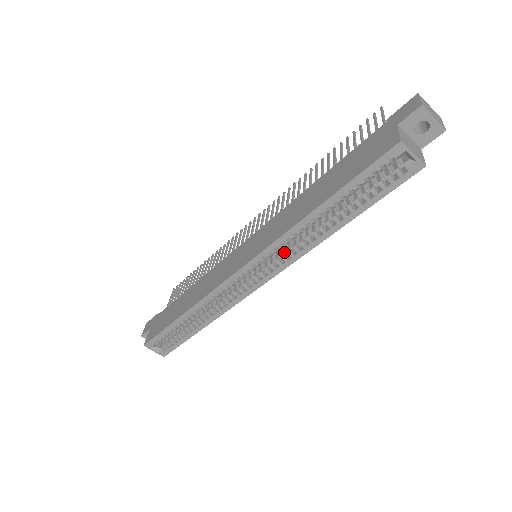
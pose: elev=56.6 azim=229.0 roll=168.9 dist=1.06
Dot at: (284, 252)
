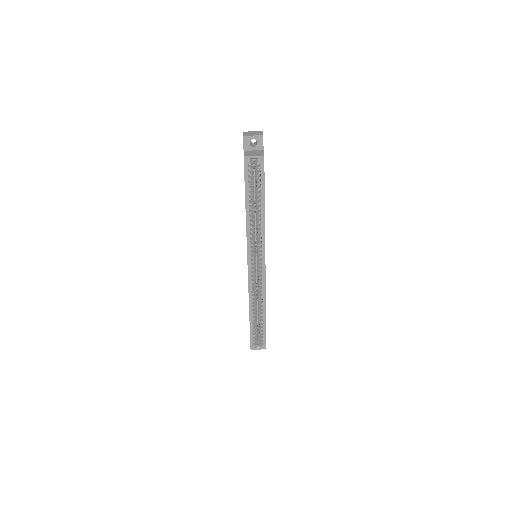
Dot at: (258, 242)
